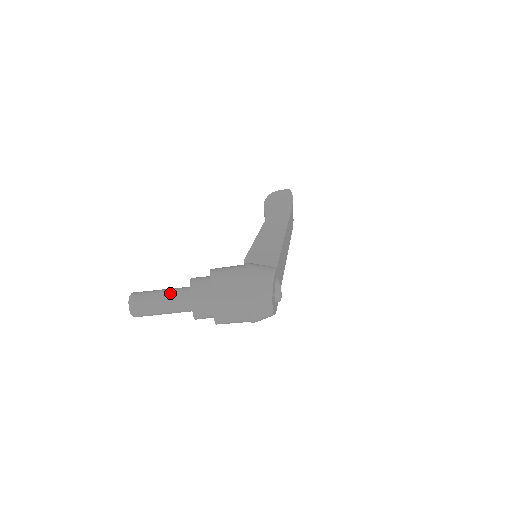
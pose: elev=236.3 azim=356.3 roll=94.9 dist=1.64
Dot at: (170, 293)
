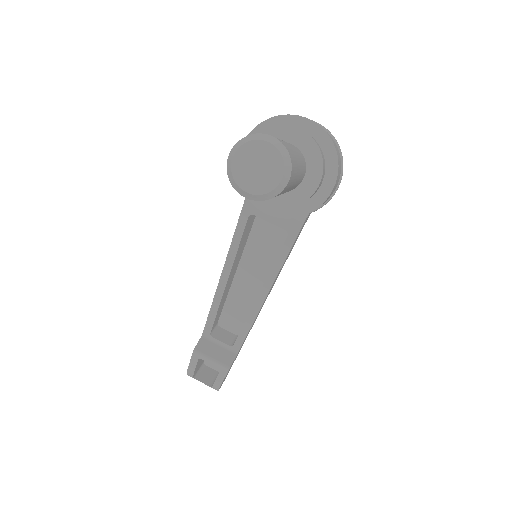
Dot at: occluded
